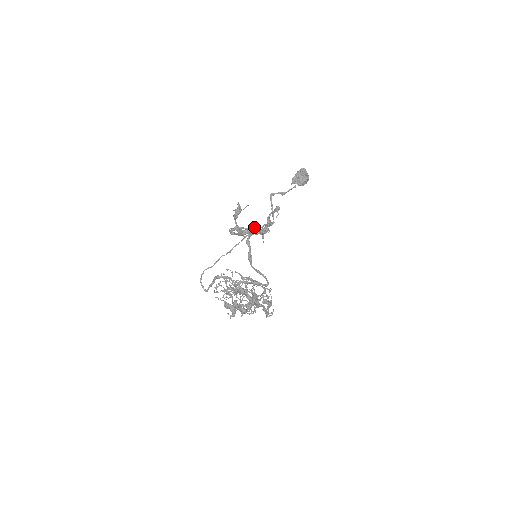
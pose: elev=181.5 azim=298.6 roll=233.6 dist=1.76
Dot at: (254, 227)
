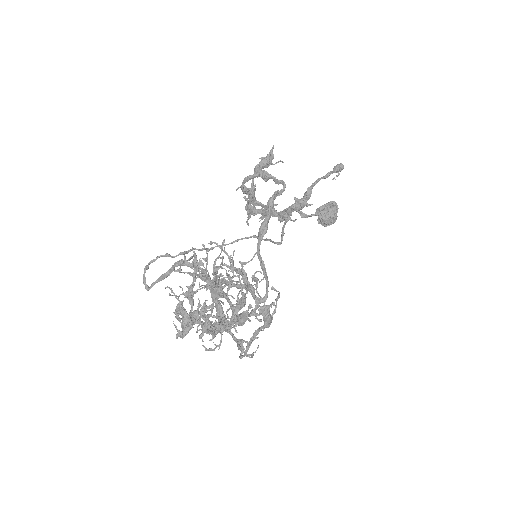
Dot at: occluded
